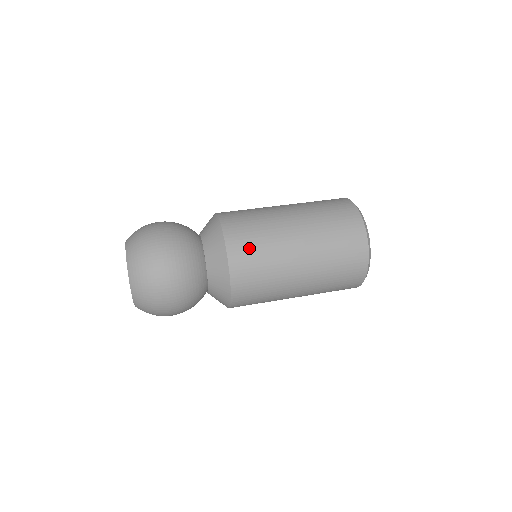
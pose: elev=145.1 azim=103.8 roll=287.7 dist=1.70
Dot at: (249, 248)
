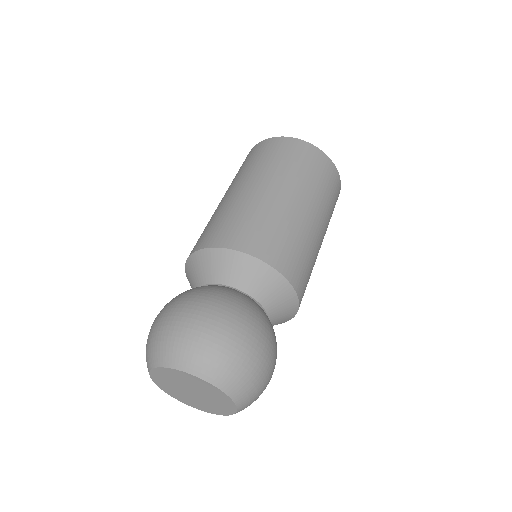
Dot at: (274, 241)
